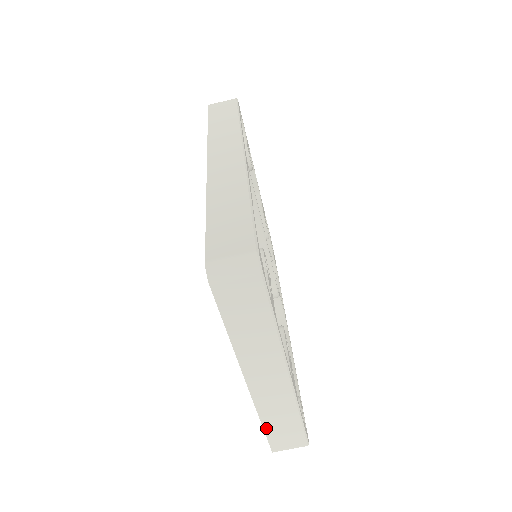
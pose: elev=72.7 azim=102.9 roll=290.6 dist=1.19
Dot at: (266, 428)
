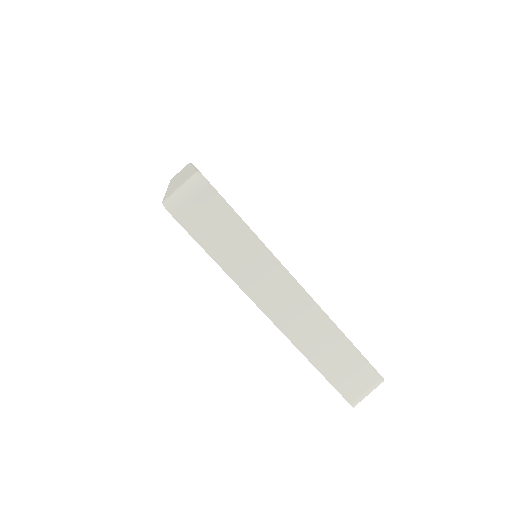
Dot at: (323, 371)
